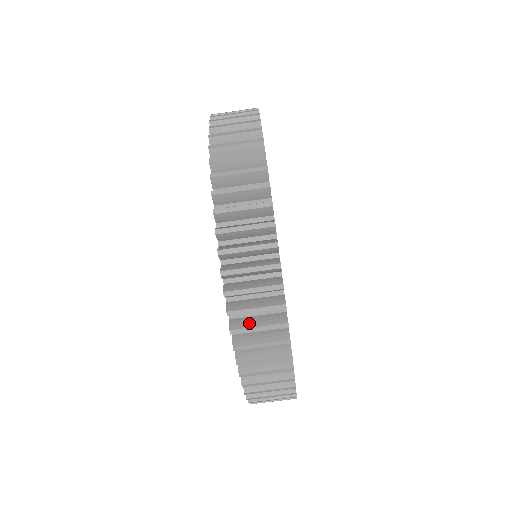
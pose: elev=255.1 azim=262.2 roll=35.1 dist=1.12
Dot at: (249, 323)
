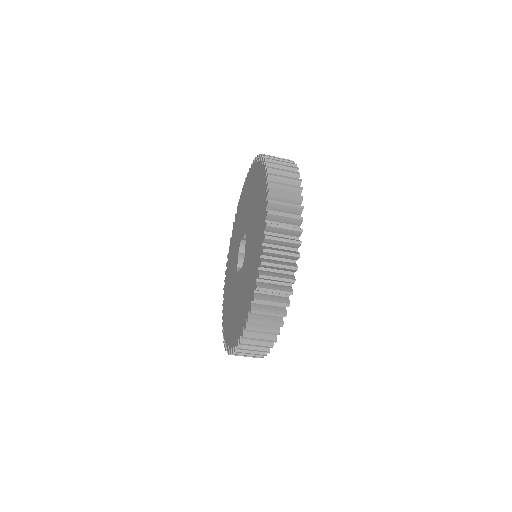
Dot at: occluded
